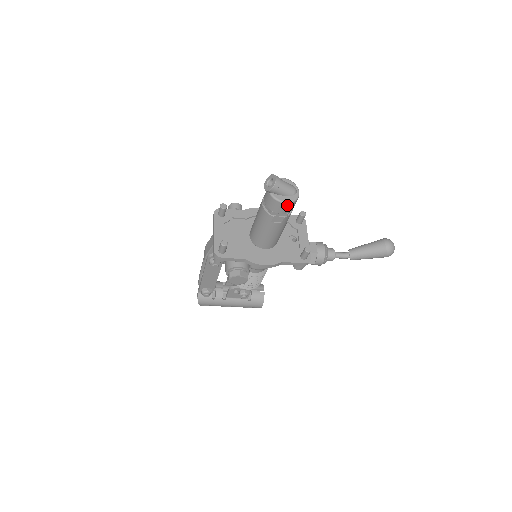
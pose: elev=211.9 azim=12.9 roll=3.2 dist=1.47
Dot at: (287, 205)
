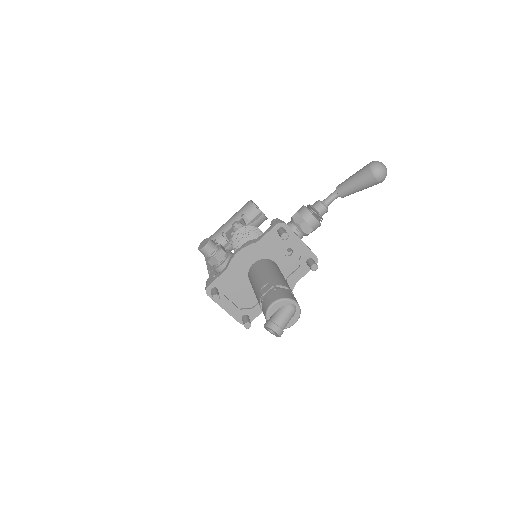
Dot at: (295, 320)
